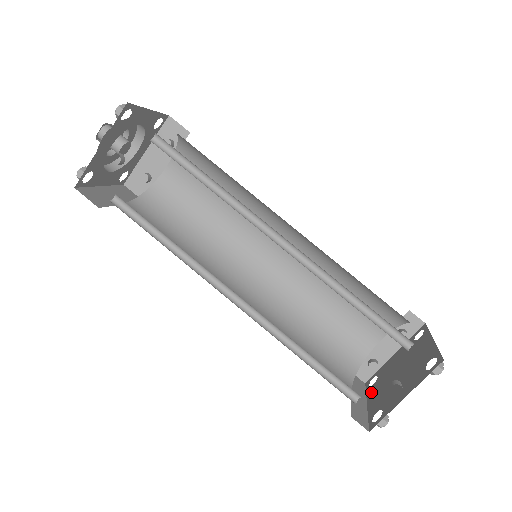
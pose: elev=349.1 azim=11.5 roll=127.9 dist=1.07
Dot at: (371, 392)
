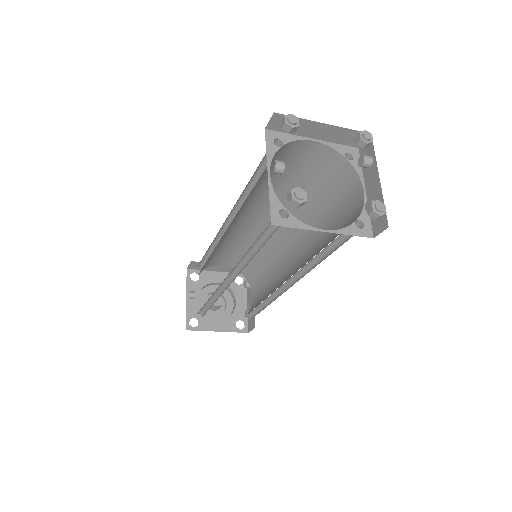
Dot at: occluded
